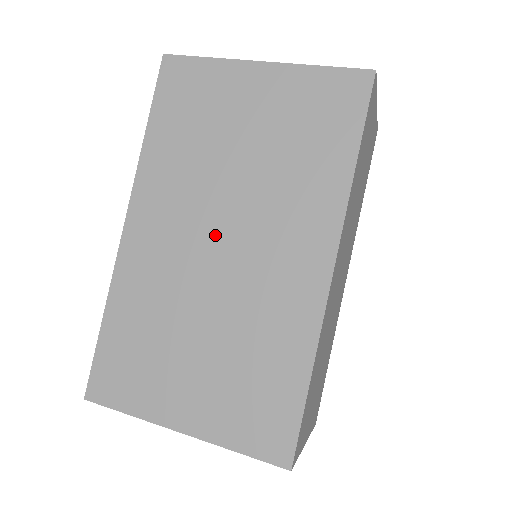
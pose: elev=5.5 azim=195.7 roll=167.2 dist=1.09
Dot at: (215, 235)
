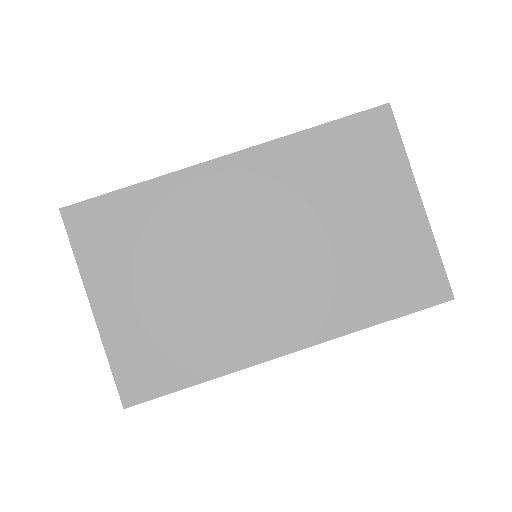
Dot at: (262, 244)
